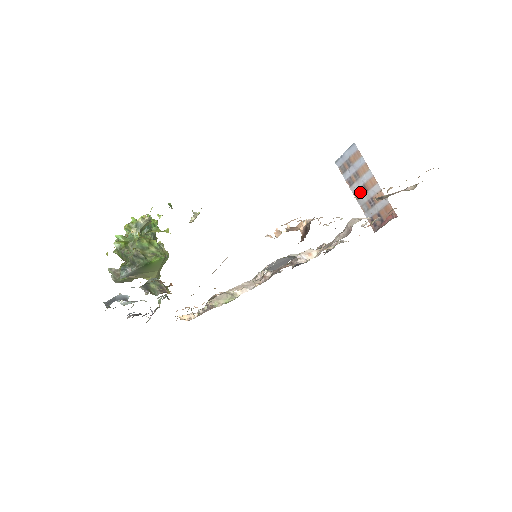
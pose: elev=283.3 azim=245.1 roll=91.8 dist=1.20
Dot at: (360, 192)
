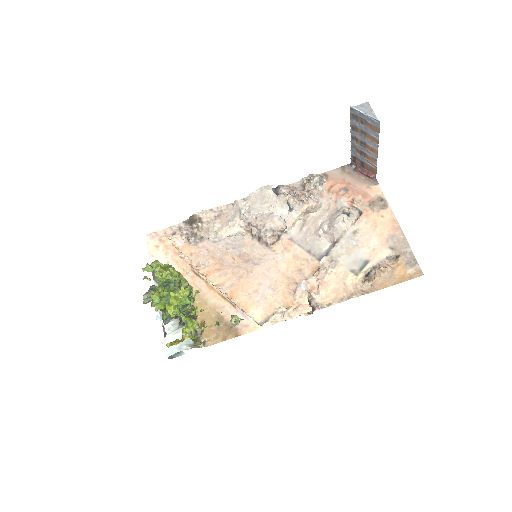
Dot at: (358, 141)
